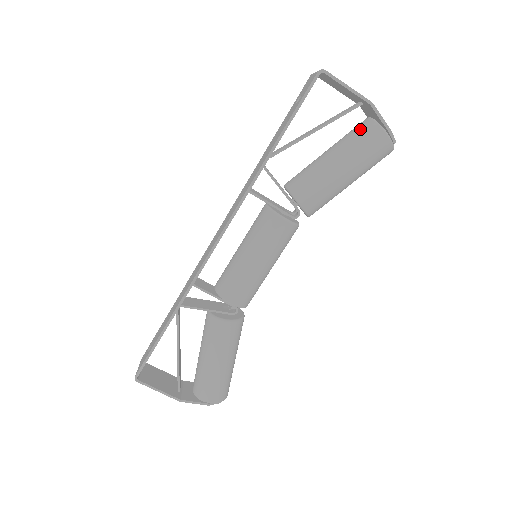
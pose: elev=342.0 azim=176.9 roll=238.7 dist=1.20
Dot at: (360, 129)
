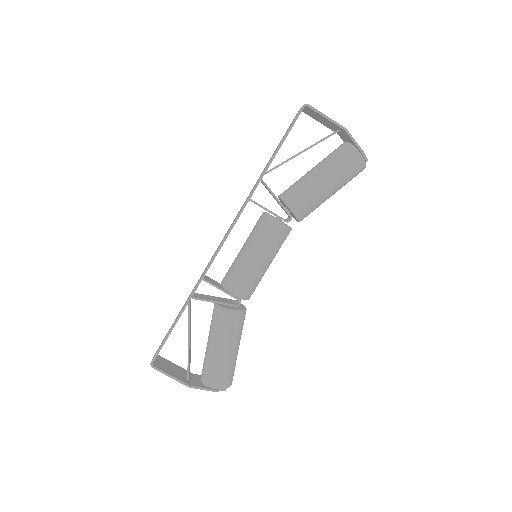
Dot at: (338, 150)
